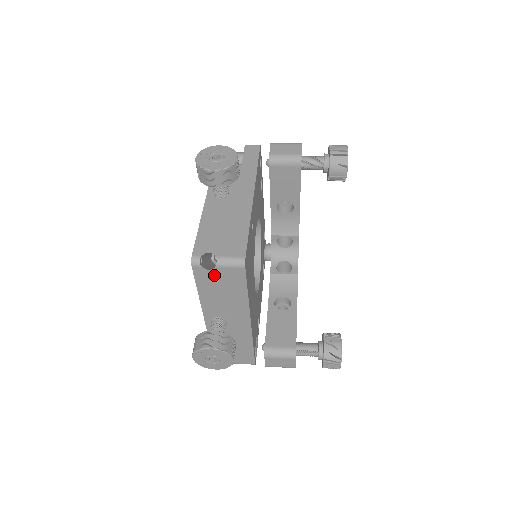
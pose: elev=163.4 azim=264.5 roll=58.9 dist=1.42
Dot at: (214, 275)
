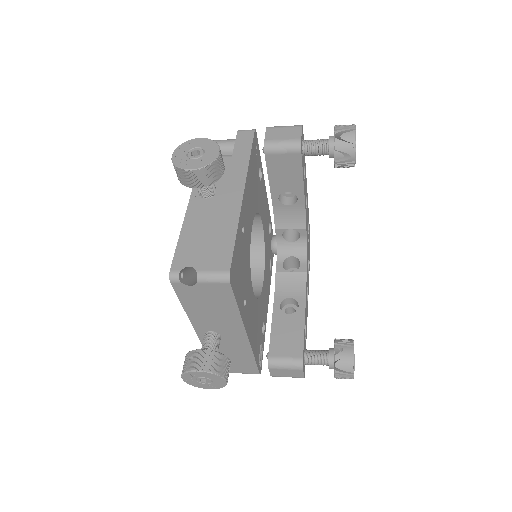
Dot at: (197, 291)
